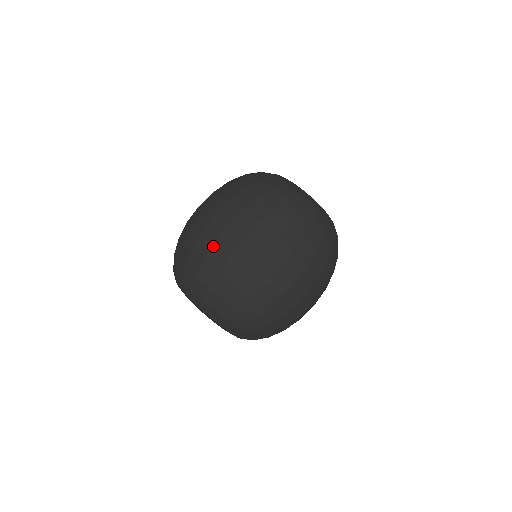
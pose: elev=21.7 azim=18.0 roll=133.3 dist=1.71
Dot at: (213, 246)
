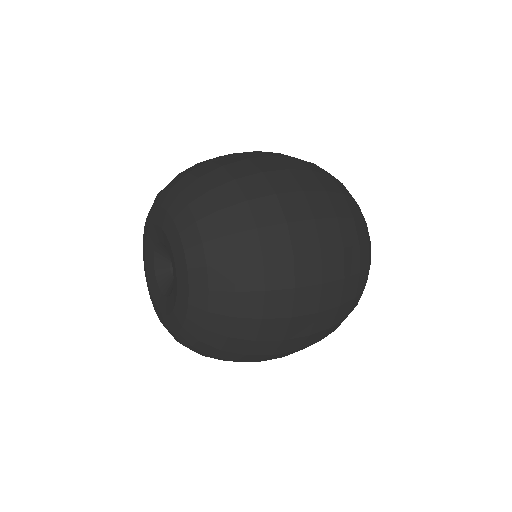
Dot at: (272, 196)
